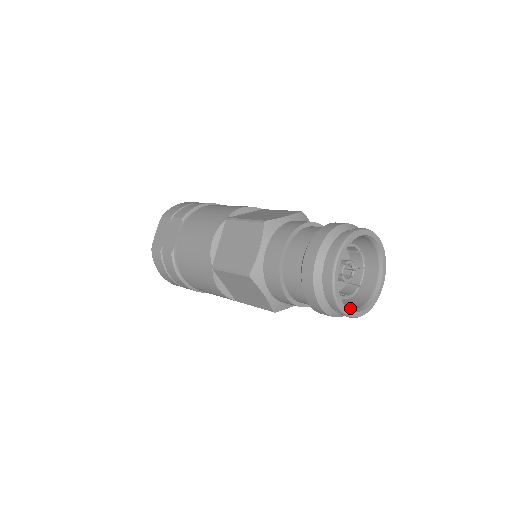
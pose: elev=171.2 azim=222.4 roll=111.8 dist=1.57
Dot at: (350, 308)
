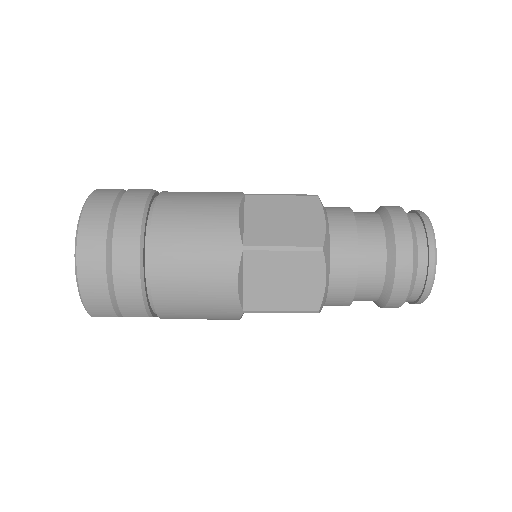
Dot at: occluded
